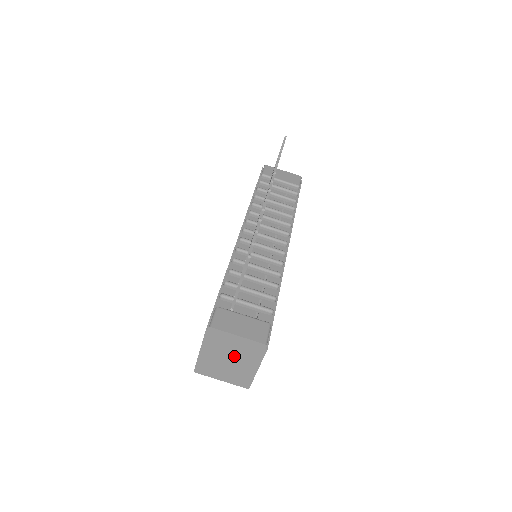
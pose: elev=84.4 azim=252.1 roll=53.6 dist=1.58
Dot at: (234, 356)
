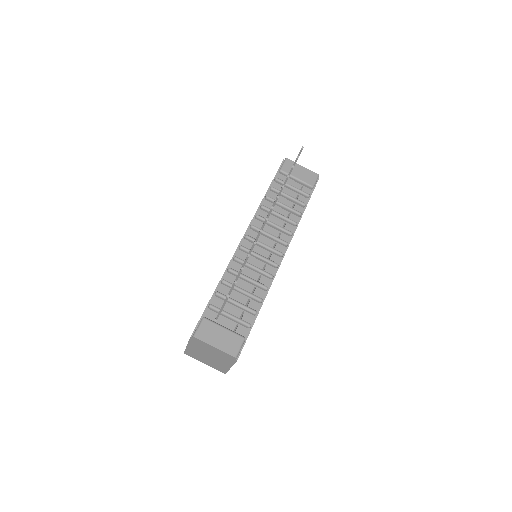
Dot at: (213, 356)
